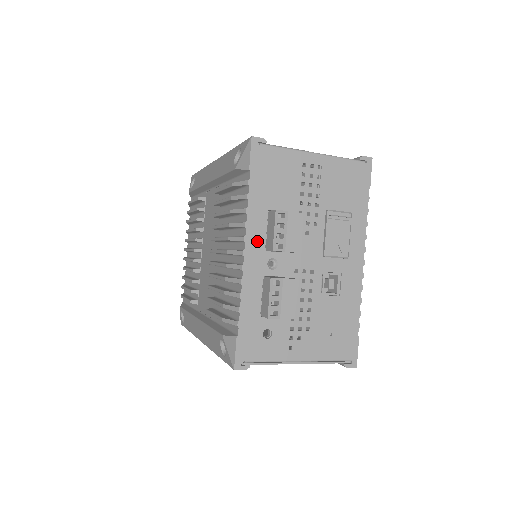
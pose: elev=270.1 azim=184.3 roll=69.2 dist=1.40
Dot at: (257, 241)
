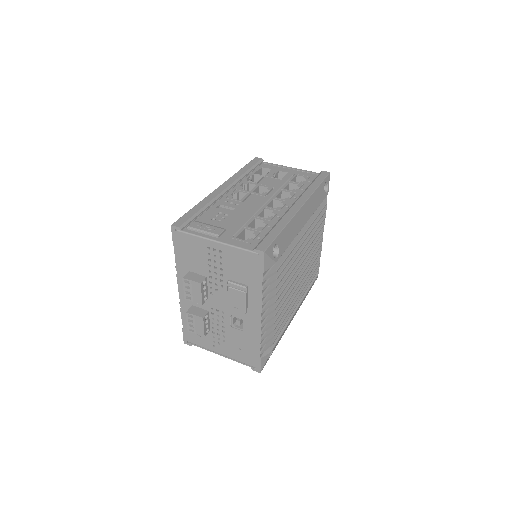
Dot at: occluded
